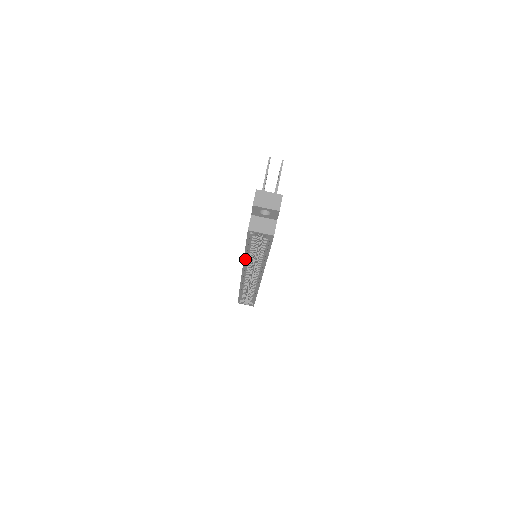
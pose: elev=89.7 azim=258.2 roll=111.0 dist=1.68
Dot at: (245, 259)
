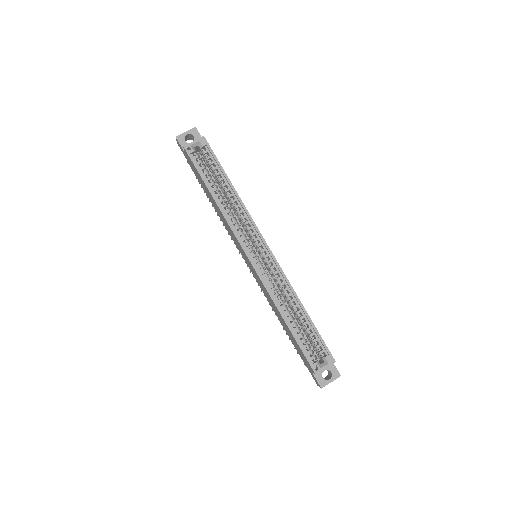
Dot at: (221, 210)
